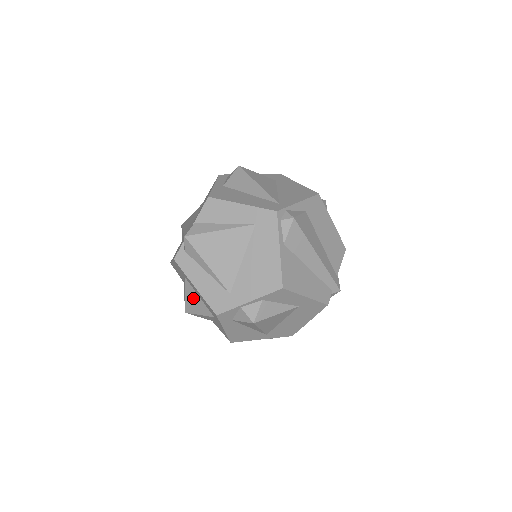
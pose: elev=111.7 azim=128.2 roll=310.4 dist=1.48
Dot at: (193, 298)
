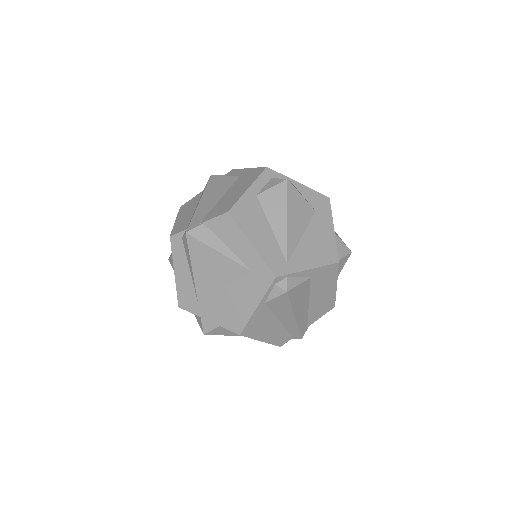
Dot at: occluded
